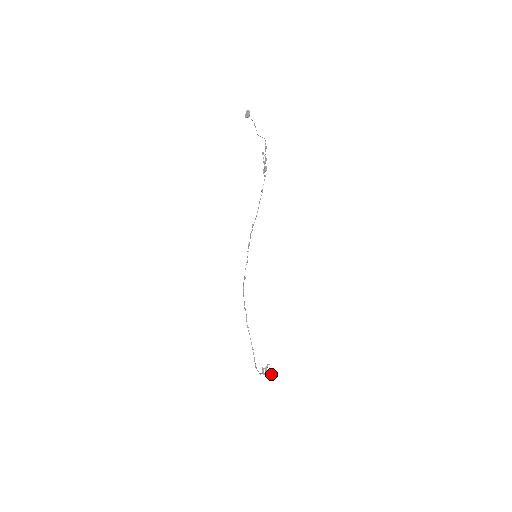
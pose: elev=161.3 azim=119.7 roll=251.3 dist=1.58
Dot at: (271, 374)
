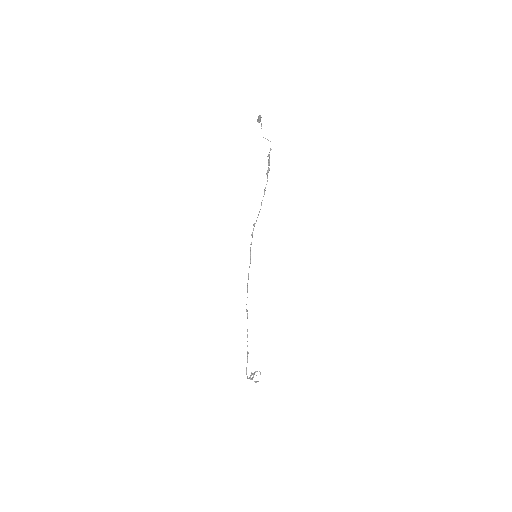
Dot at: (257, 381)
